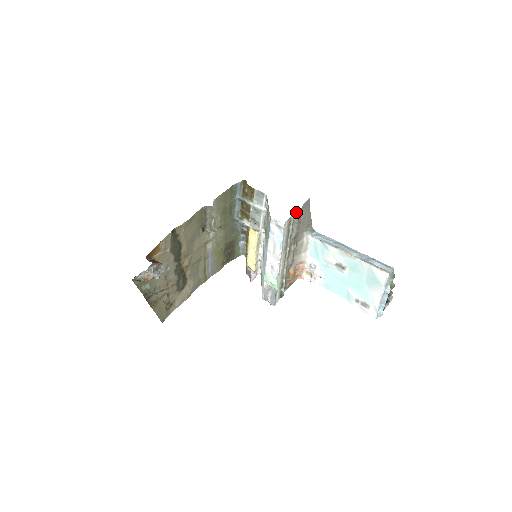
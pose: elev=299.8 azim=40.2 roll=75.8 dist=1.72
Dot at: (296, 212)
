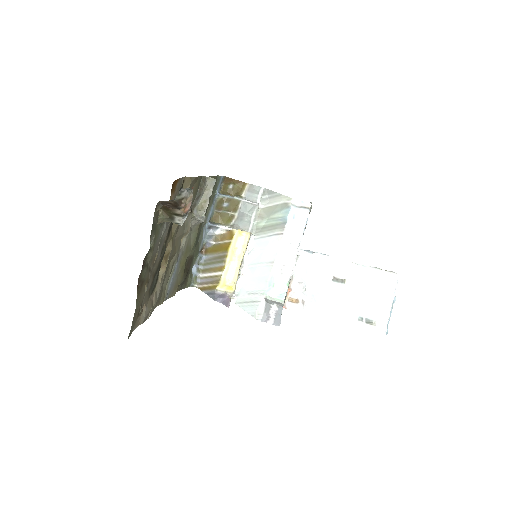
Dot at: (311, 202)
